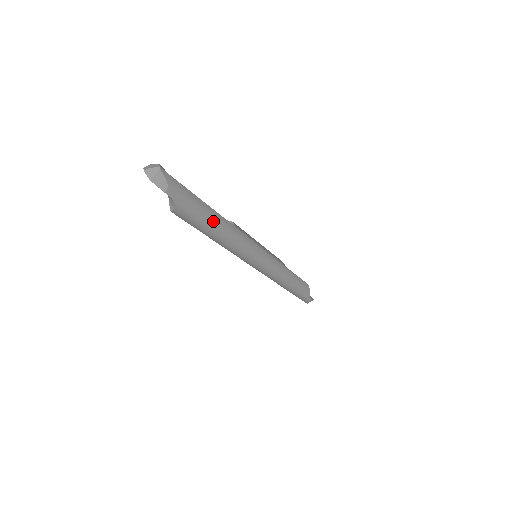
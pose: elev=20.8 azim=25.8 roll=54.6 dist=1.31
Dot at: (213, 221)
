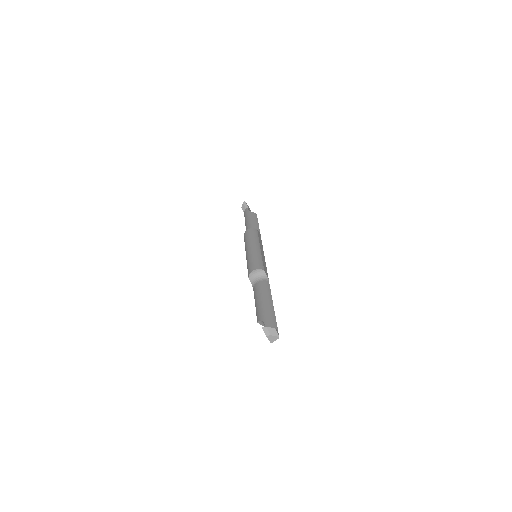
Dot at: occluded
